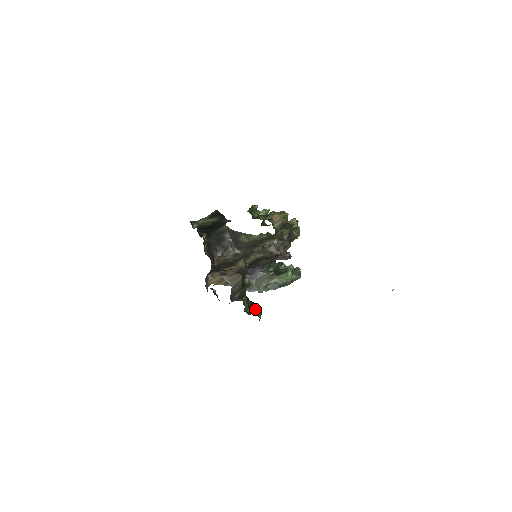
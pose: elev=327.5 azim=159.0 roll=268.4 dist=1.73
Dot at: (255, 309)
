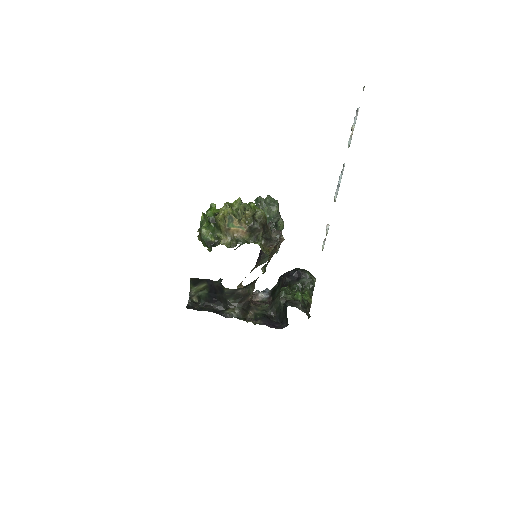
Dot at: (309, 283)
